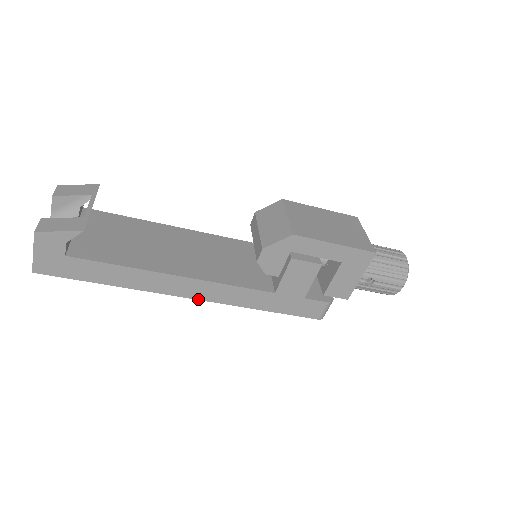
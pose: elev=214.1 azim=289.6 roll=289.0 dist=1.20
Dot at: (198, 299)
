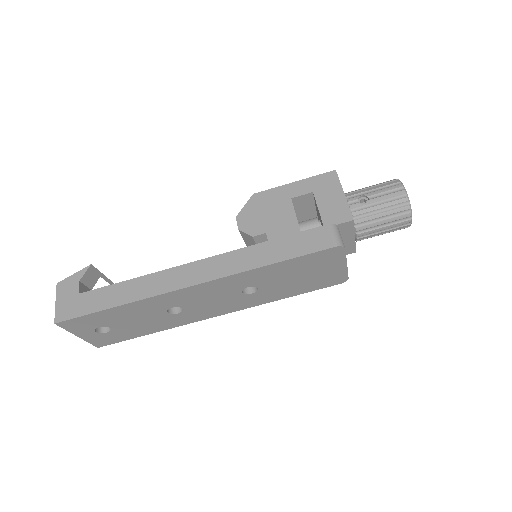
Dot at: (200, 283)
